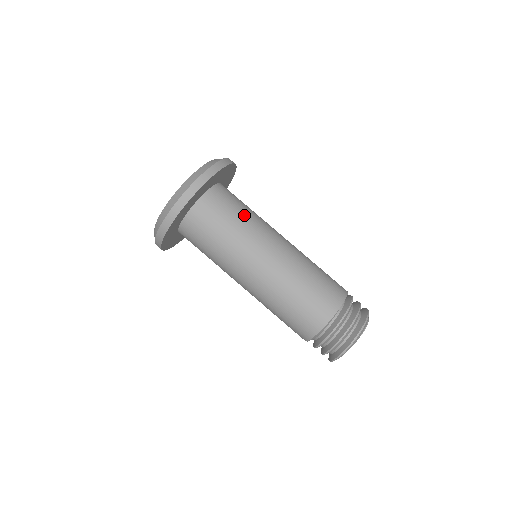
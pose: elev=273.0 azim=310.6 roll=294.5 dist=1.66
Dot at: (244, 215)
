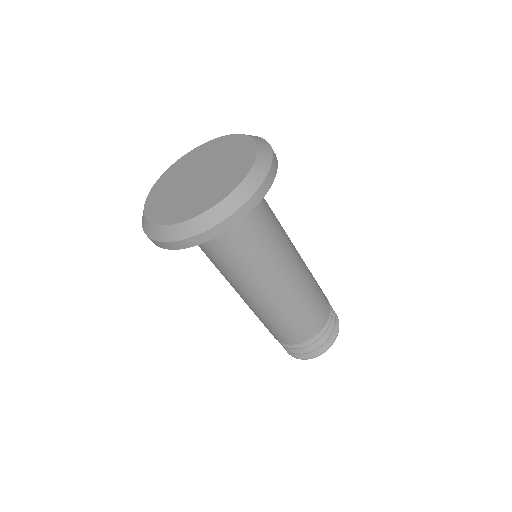
Dot at: (255, 246)
